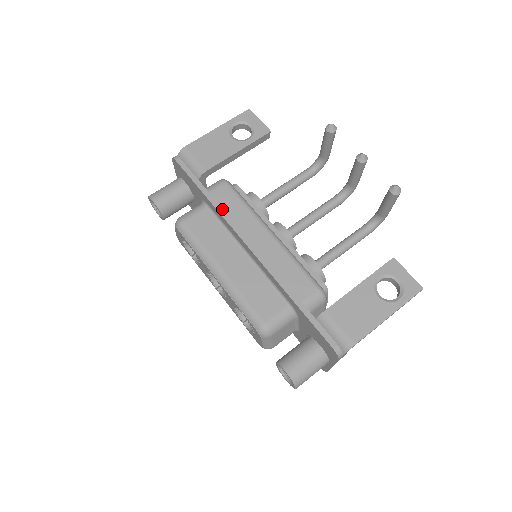
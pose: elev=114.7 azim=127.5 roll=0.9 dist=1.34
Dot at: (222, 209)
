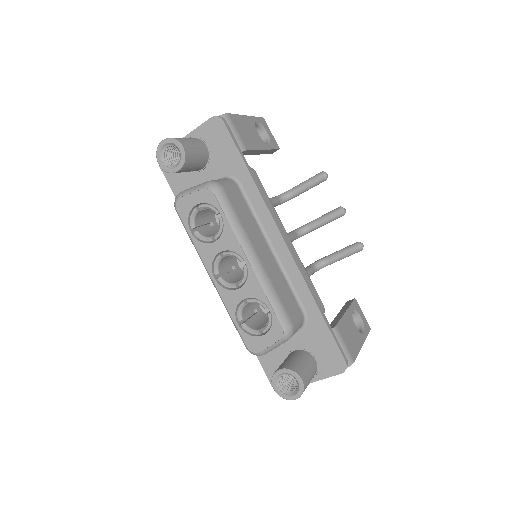
Dot at: occluded
